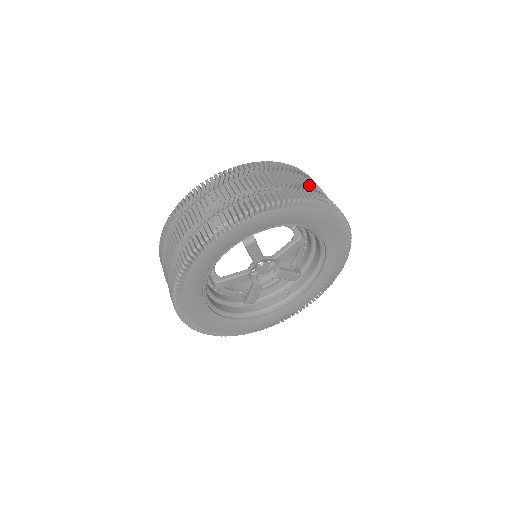
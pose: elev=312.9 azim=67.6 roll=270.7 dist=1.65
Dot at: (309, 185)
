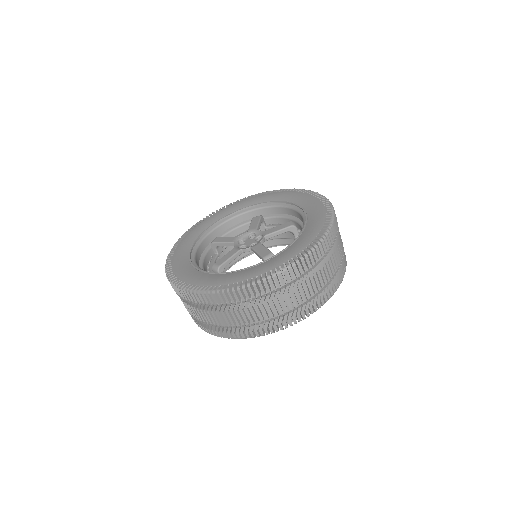
Dot at: occluded
